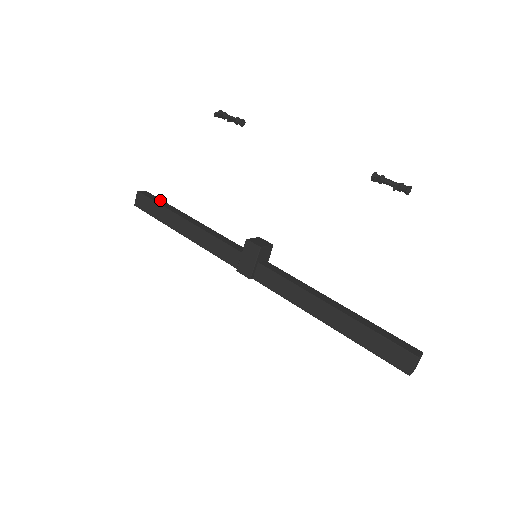
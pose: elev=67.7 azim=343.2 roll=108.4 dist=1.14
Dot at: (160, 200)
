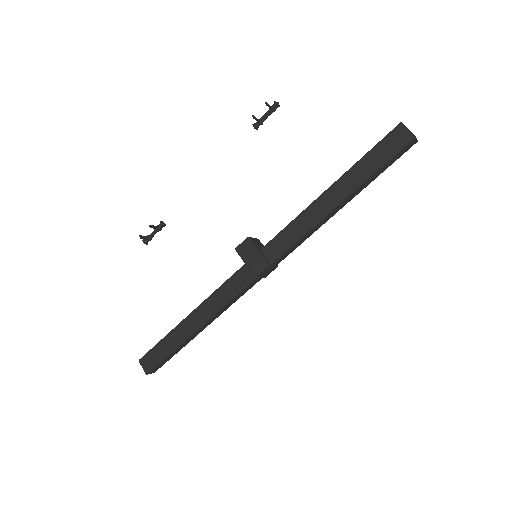
Dot at: occluded
